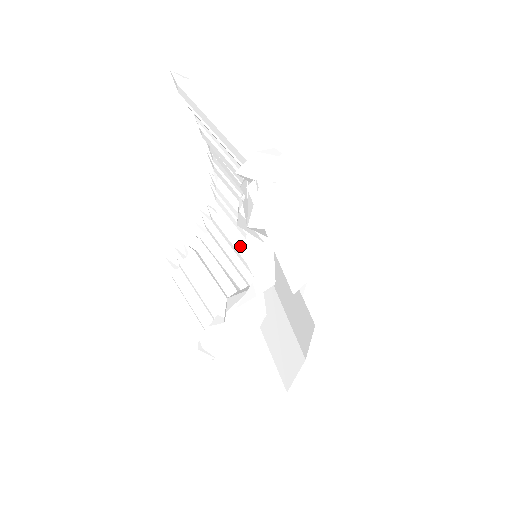
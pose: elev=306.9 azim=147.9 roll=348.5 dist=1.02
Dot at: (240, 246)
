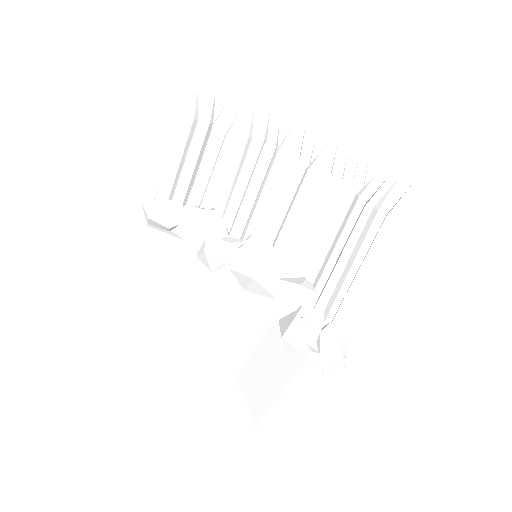
Dot at: (255, 198)
